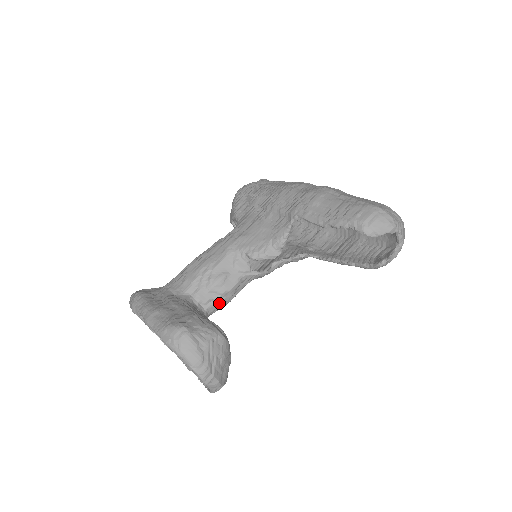
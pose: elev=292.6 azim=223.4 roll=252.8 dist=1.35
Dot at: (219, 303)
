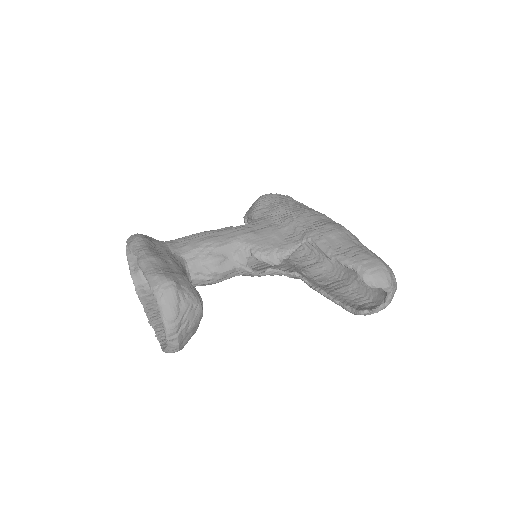
Dot at: (206, 279)
